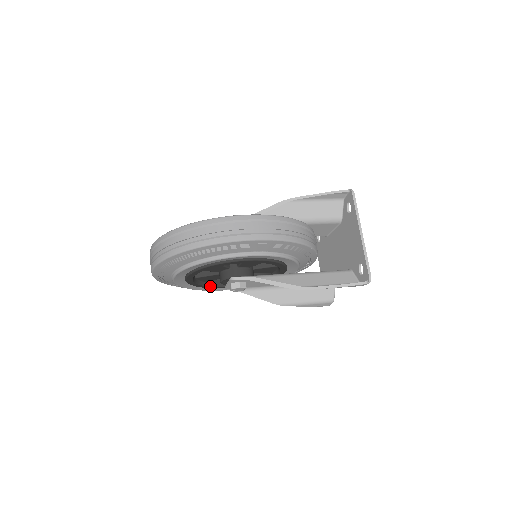
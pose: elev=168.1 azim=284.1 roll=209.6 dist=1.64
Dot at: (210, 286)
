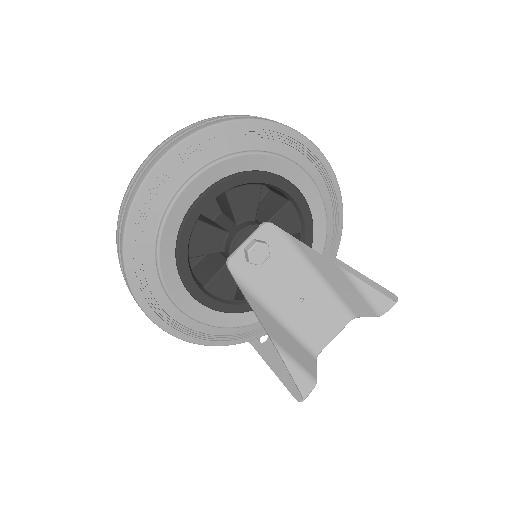
Dot at: (189, 266)
